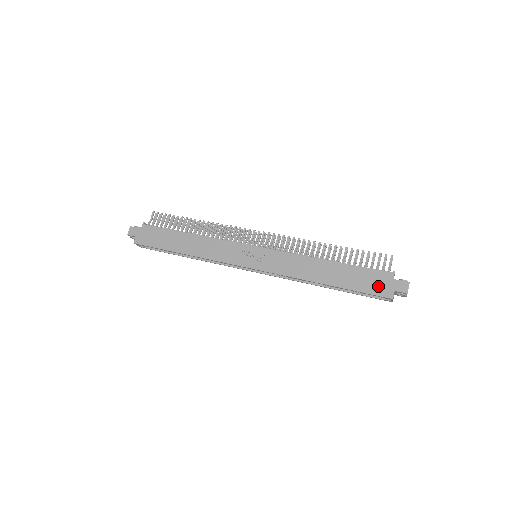
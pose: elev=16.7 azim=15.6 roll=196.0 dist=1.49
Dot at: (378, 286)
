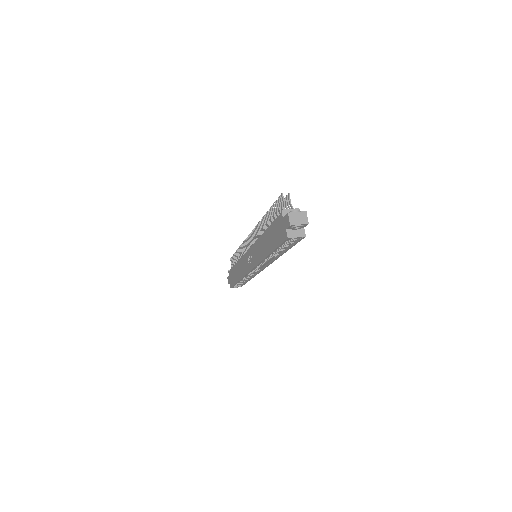
Dot at: (280, 233)
